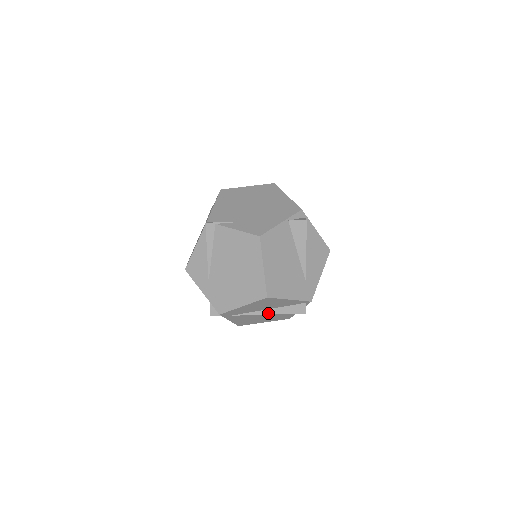
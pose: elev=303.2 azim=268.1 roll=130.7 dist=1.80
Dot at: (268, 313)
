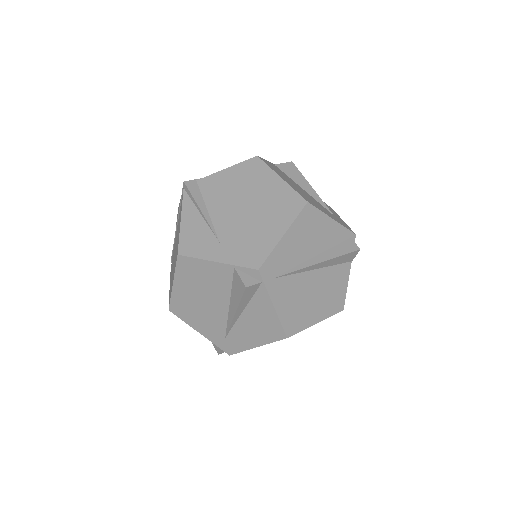
Dot at: (318, 261)
